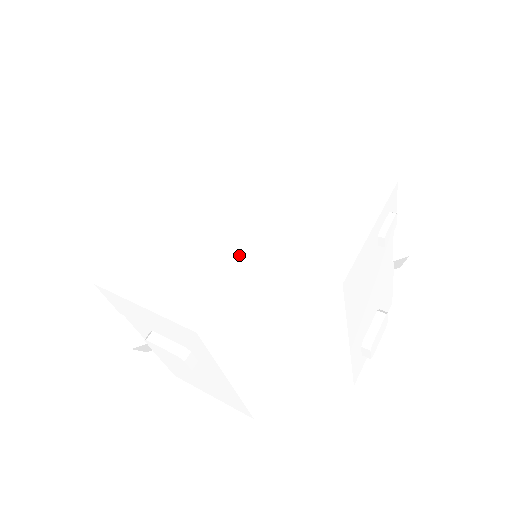
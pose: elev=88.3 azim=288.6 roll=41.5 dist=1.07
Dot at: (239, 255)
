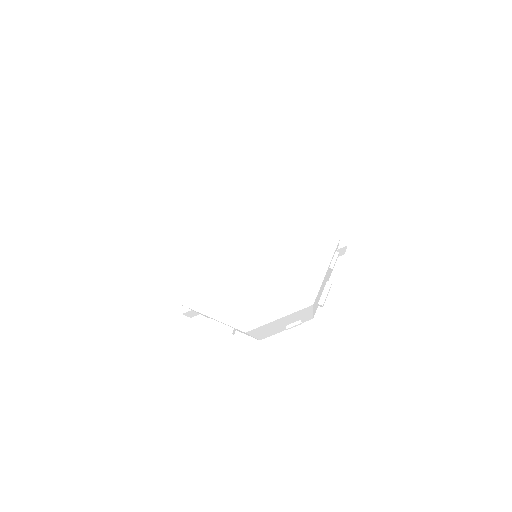
Dot at: (259, 287)
